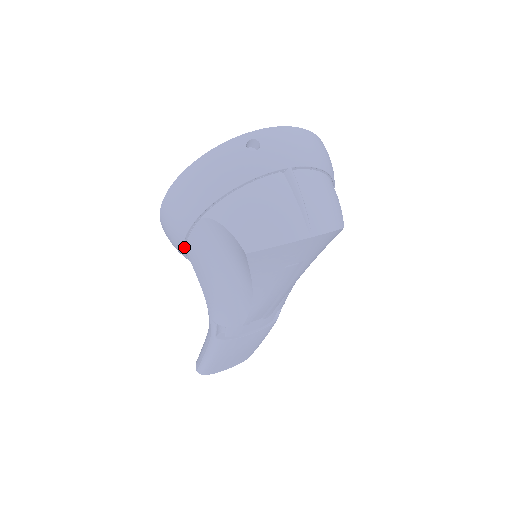
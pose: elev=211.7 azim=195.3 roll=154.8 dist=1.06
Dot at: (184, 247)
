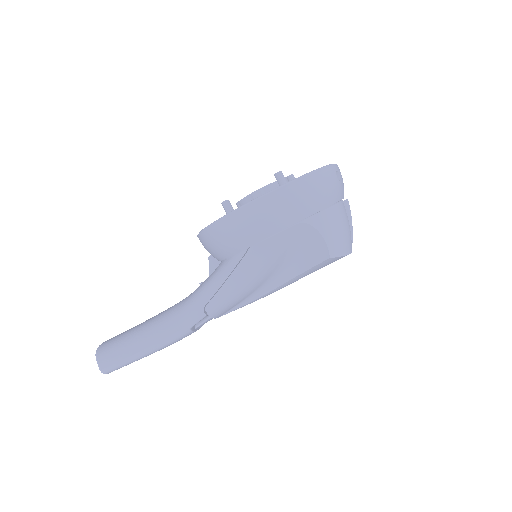
Dot at: (257, 242)
